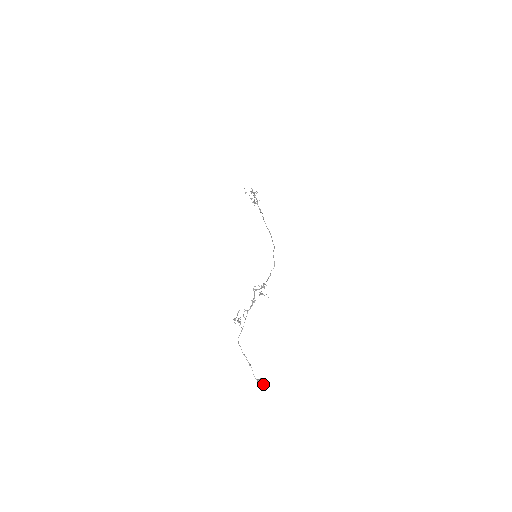
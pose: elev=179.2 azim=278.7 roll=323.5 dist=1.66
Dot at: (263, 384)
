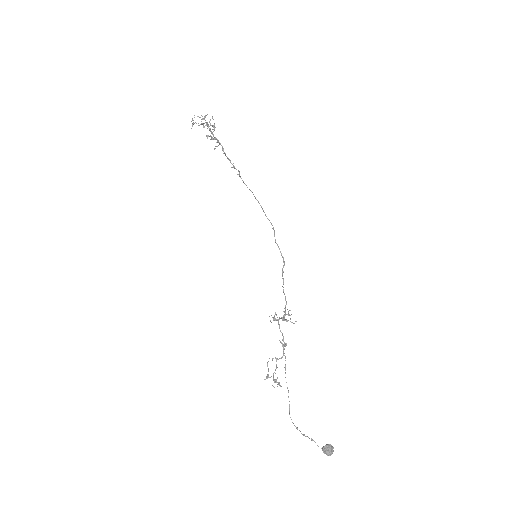
Dot at: (331, 453)
